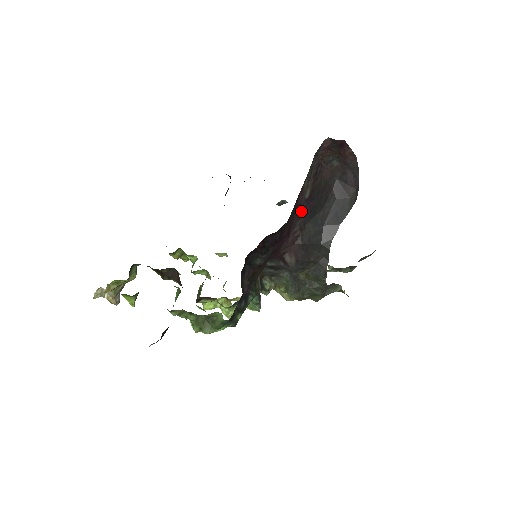
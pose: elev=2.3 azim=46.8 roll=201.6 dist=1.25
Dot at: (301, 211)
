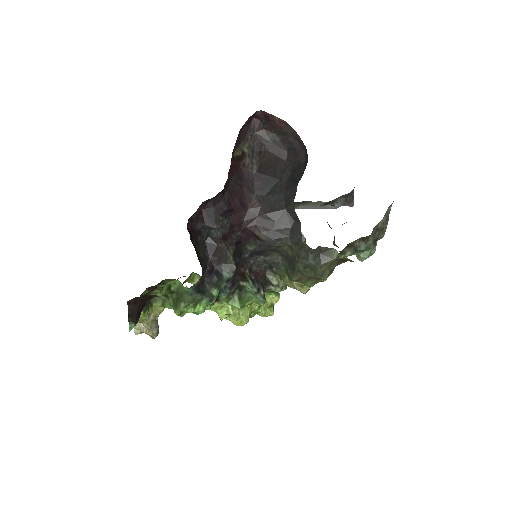
Dot at: (253, 185)
